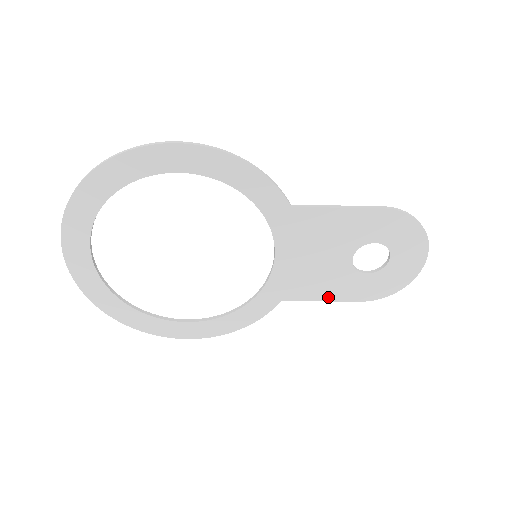
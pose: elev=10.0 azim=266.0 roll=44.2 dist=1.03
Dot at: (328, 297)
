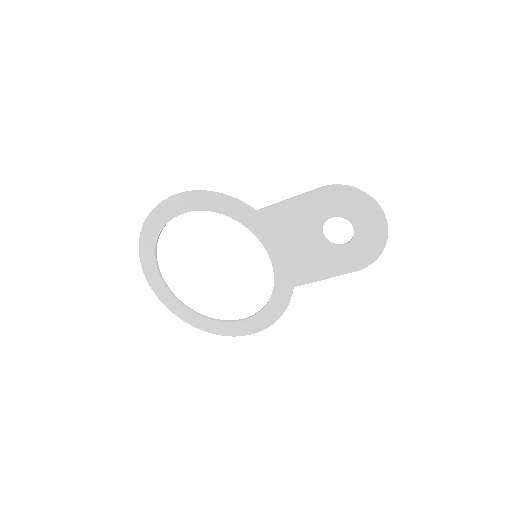
Dot at: (326, 275)
